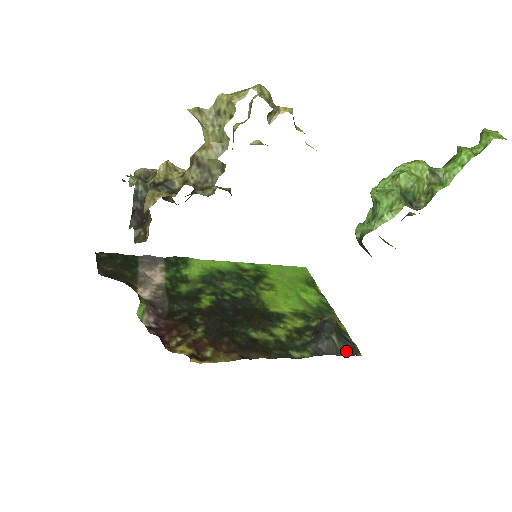
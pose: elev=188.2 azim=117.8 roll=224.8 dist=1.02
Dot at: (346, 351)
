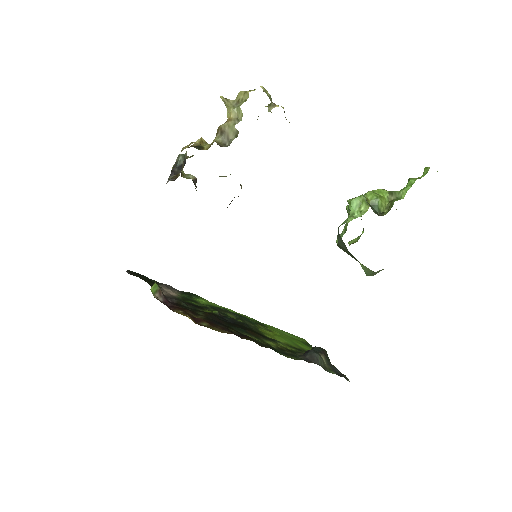
Dot at: (334, 372)
